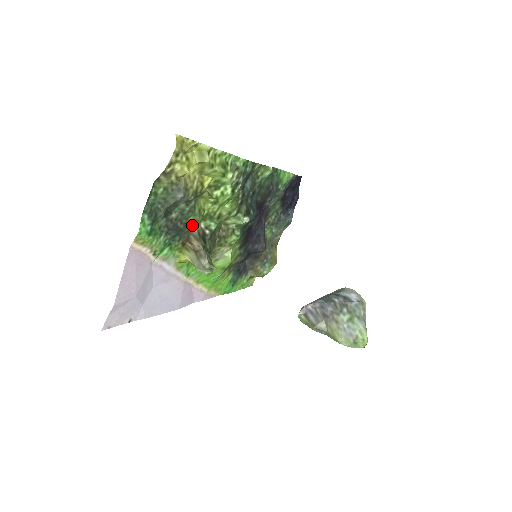
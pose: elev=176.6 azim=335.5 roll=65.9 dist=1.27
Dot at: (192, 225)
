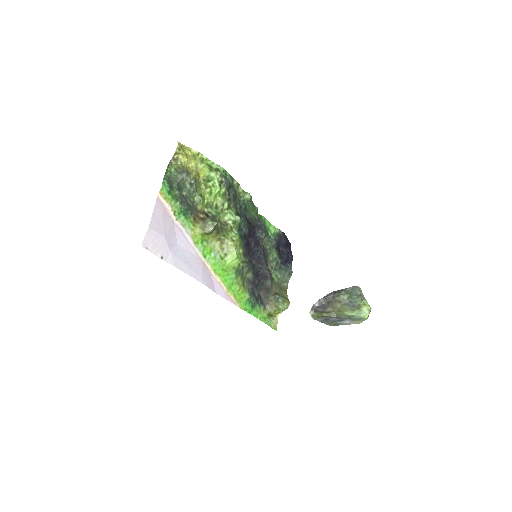
Dot at: (198, 205)
